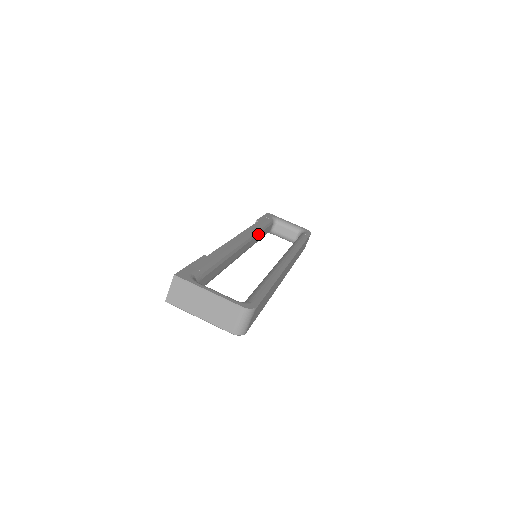
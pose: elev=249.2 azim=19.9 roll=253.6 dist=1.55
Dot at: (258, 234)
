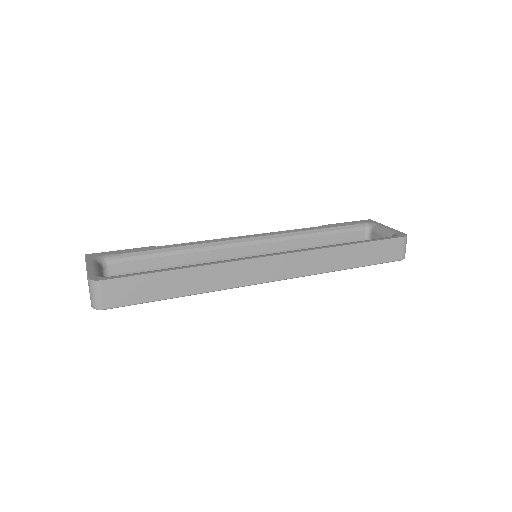
Dot at: (302, 238)
